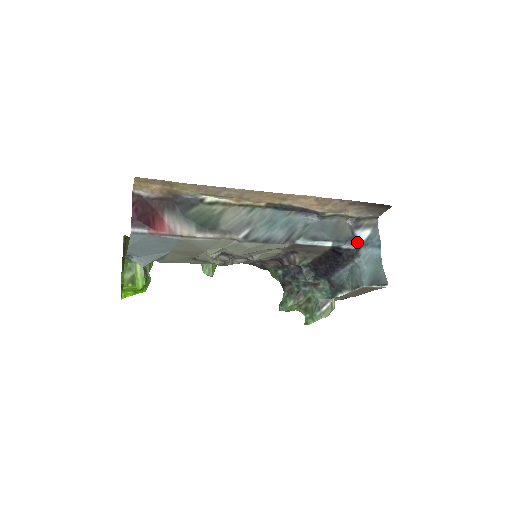
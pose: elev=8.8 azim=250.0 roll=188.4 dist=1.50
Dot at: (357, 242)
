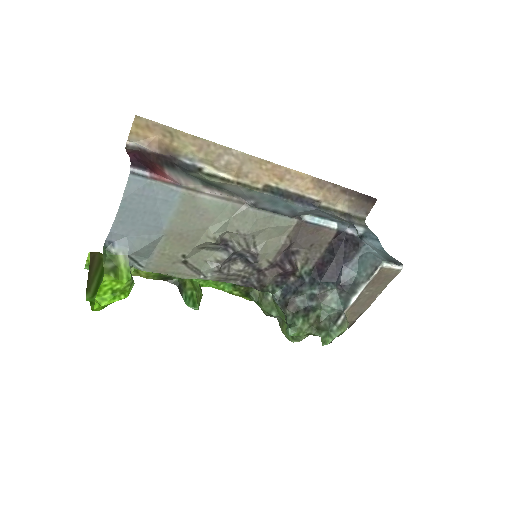
Dot at: (357, 232)
